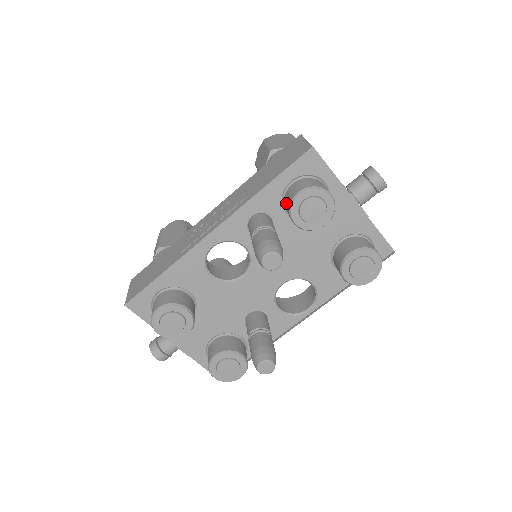
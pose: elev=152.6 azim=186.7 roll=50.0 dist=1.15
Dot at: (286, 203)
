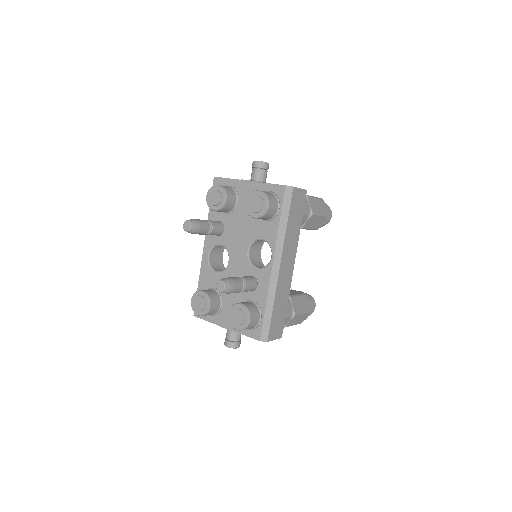
Dot at: occluded
